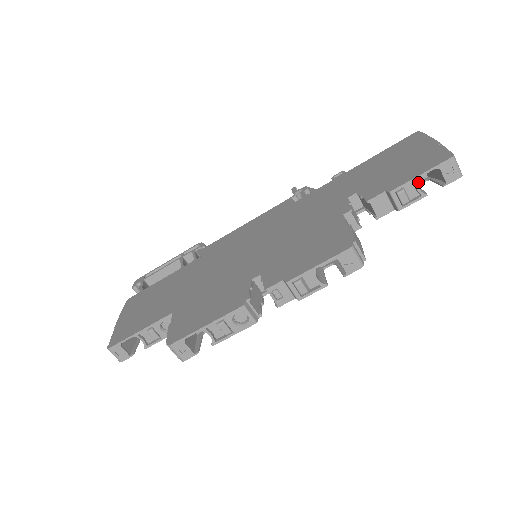
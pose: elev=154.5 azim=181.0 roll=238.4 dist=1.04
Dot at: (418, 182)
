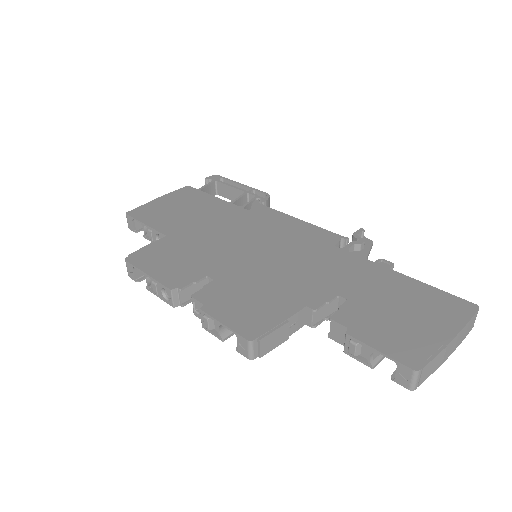
Dot at: occluded
